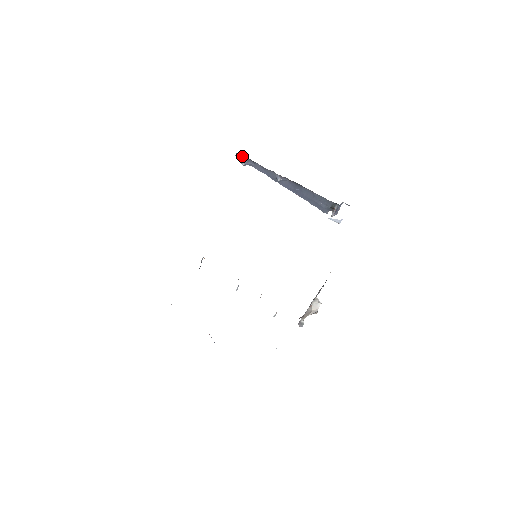
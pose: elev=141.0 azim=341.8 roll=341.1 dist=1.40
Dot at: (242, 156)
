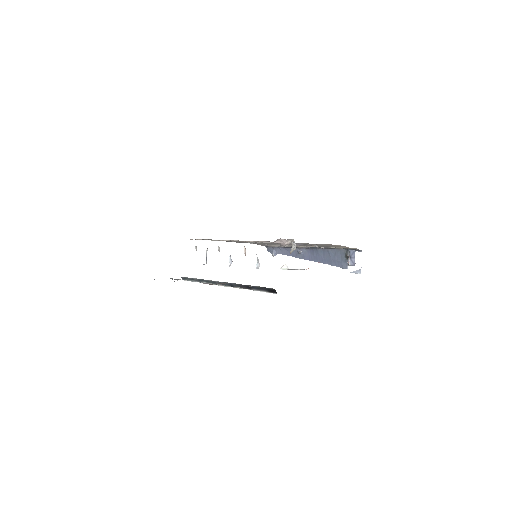
Dot at: (271, 248)
